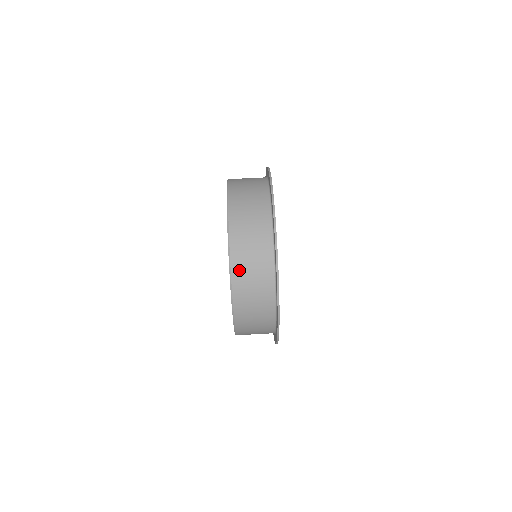
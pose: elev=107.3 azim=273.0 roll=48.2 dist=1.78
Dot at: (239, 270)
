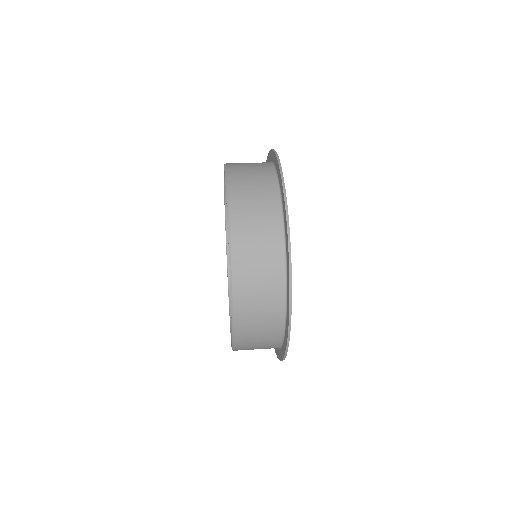
Dot at: (234, 165)
